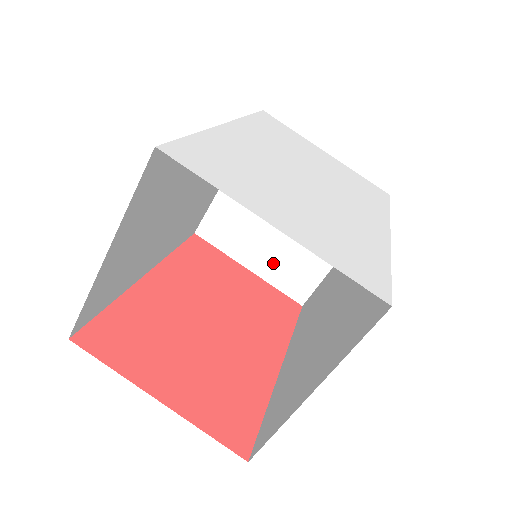
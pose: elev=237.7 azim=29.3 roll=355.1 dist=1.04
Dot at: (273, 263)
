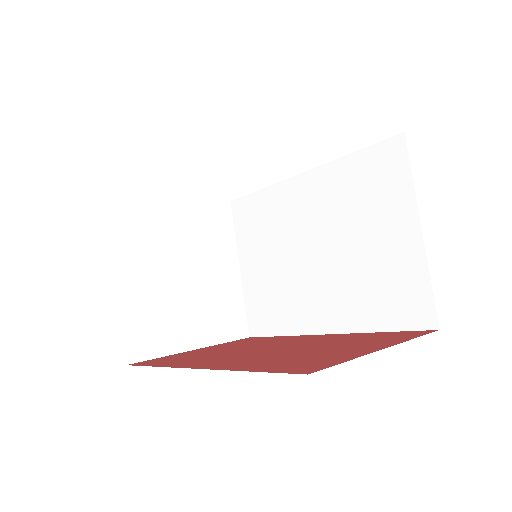
Dot at: (207, 323)
